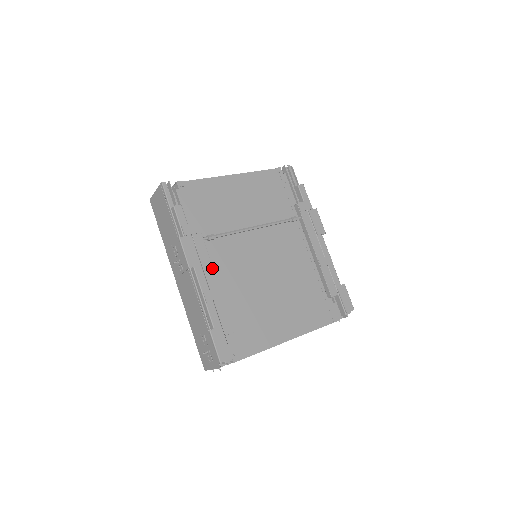
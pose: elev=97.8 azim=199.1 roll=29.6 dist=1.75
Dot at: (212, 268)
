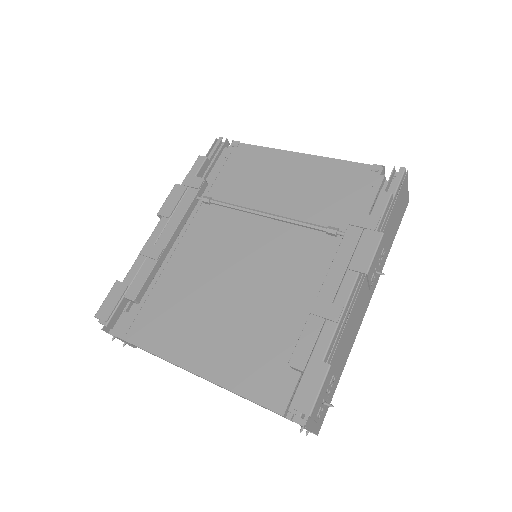
Dot at: (176, 227)
